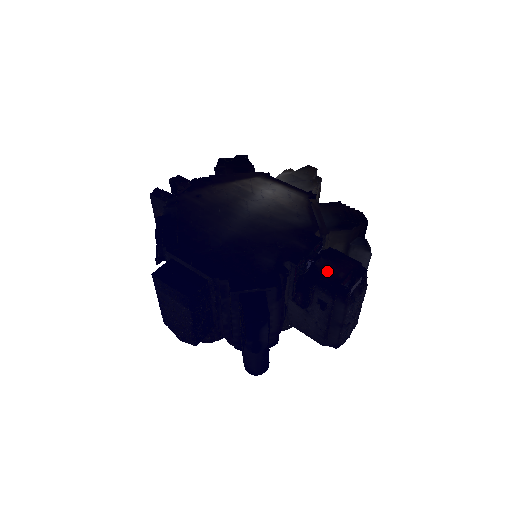
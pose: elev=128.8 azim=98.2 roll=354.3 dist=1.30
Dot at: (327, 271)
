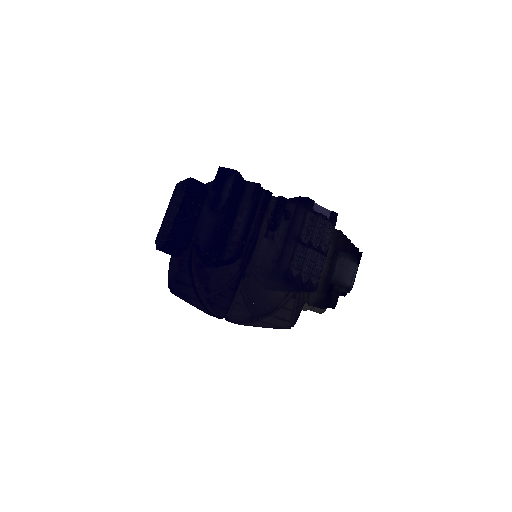
Dot at: occluded
